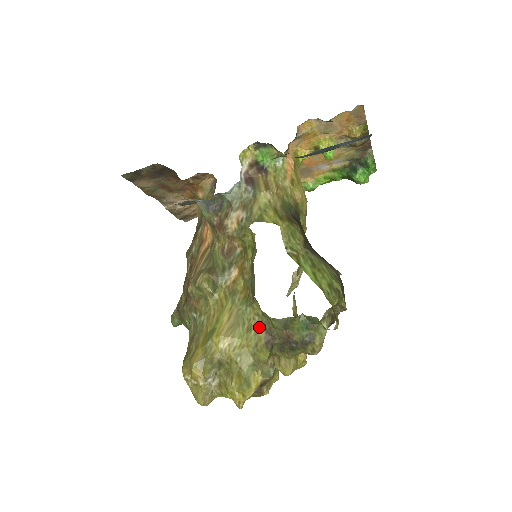
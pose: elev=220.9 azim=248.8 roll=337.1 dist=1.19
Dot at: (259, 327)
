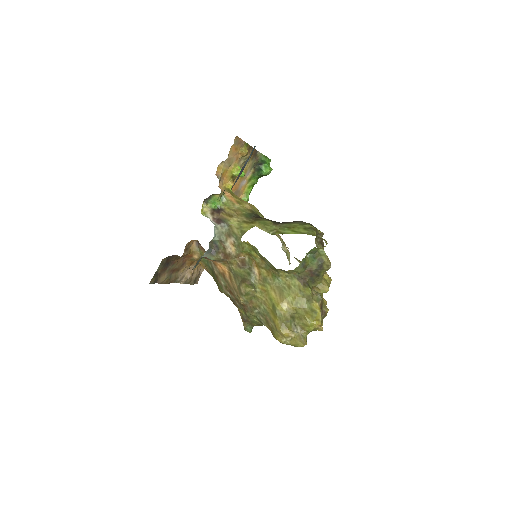
Dot at: (293, 281)
